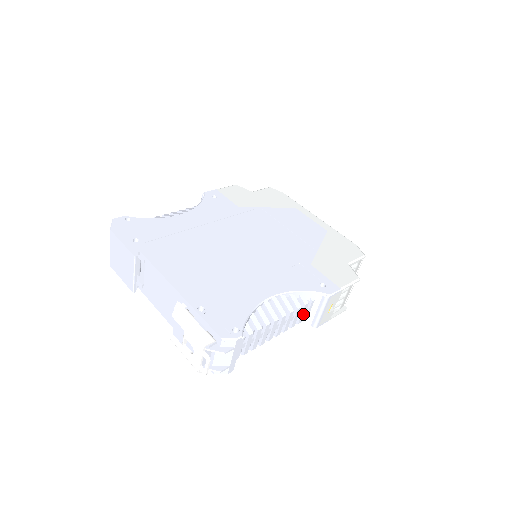
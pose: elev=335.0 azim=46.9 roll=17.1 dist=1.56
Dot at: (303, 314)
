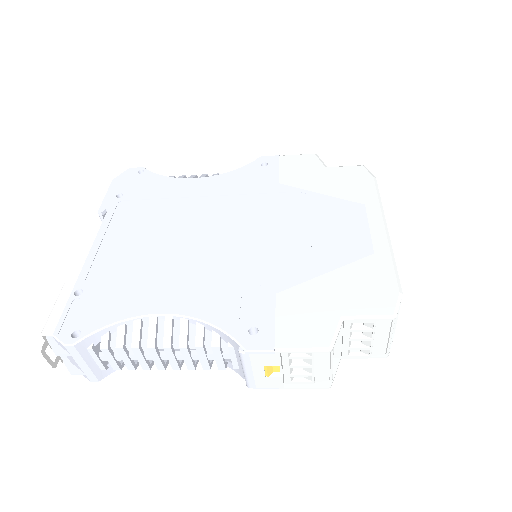
Dot at: (220, 359)
